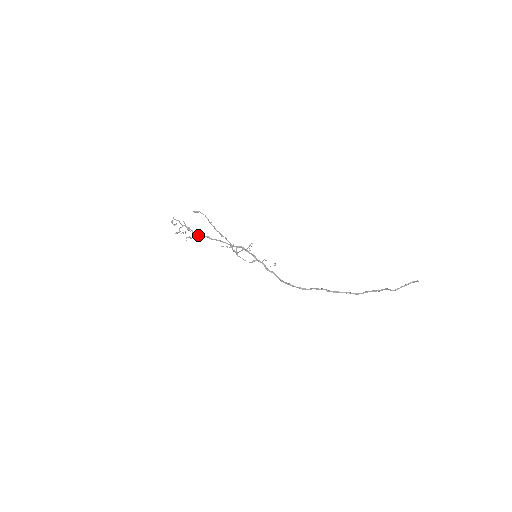
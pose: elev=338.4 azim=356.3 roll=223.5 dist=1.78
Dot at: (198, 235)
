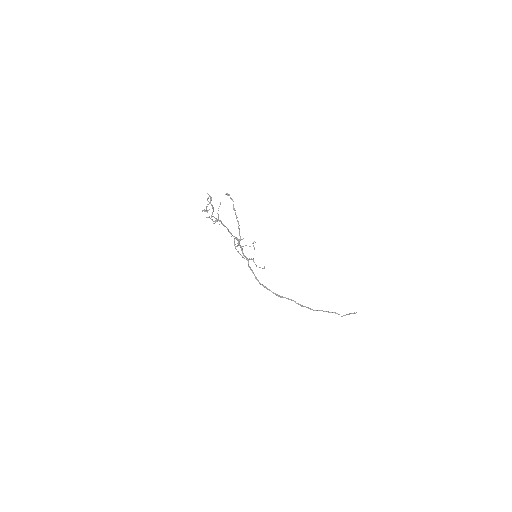
Dot at: occluded
